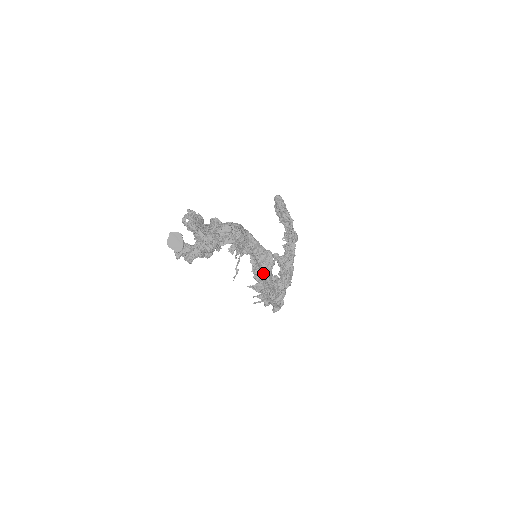
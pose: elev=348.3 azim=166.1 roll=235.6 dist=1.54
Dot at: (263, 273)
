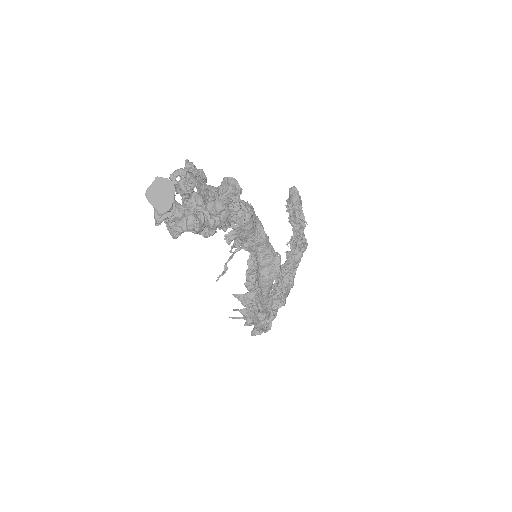
Dot at: (261, 282)
